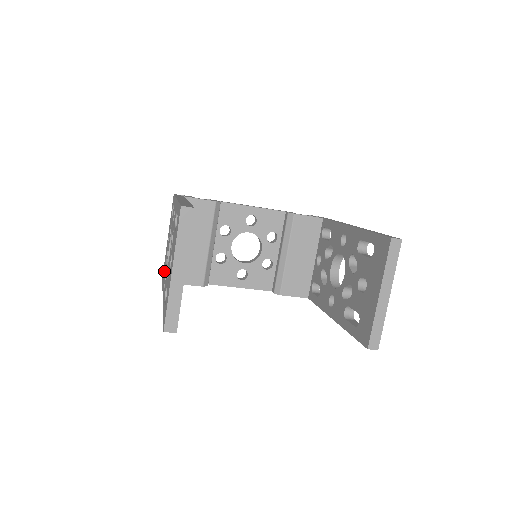
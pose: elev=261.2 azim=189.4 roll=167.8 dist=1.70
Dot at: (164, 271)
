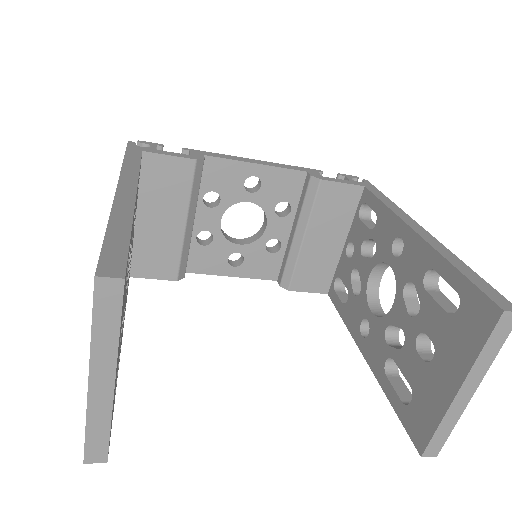
Dot at: occluded
